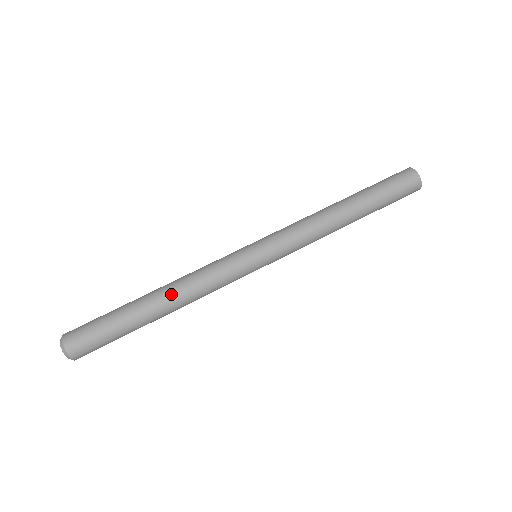
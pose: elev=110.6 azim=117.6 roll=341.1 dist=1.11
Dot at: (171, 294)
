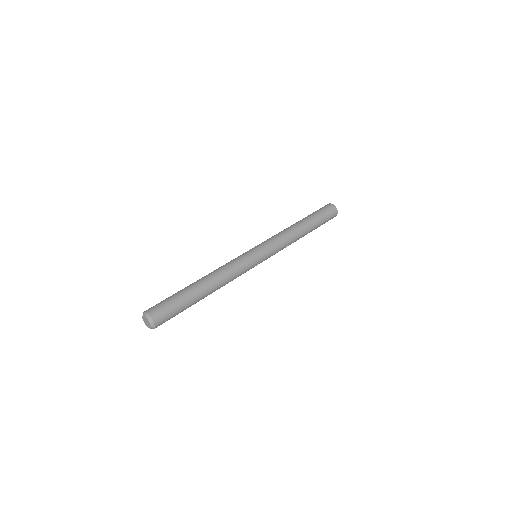
Dot at: (209, 275)
